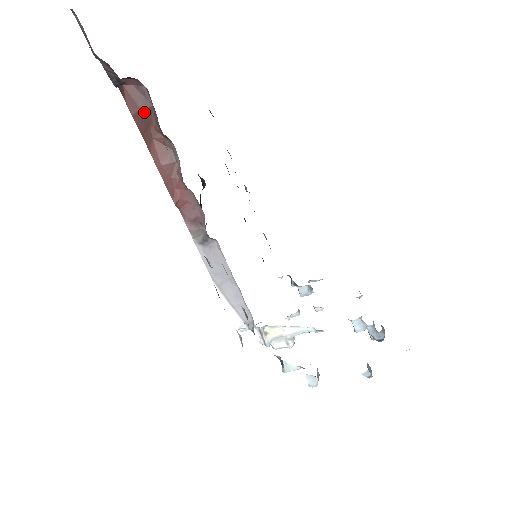
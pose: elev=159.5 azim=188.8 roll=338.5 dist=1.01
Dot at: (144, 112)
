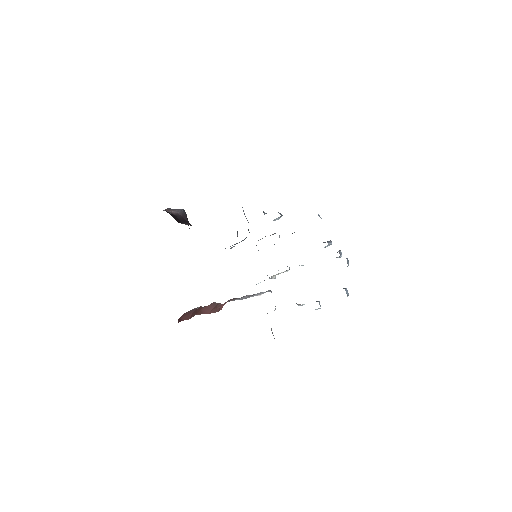
Dot at: (194, 311)
